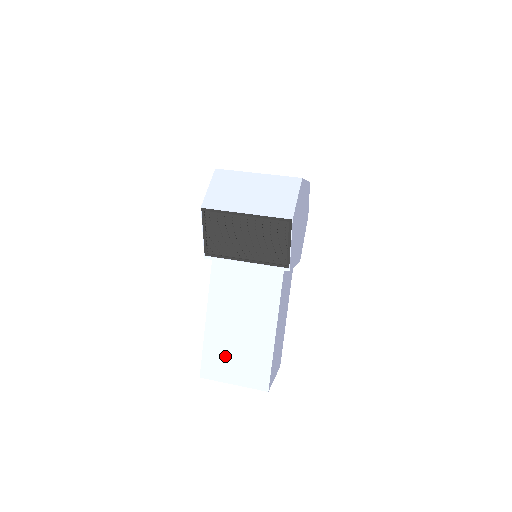
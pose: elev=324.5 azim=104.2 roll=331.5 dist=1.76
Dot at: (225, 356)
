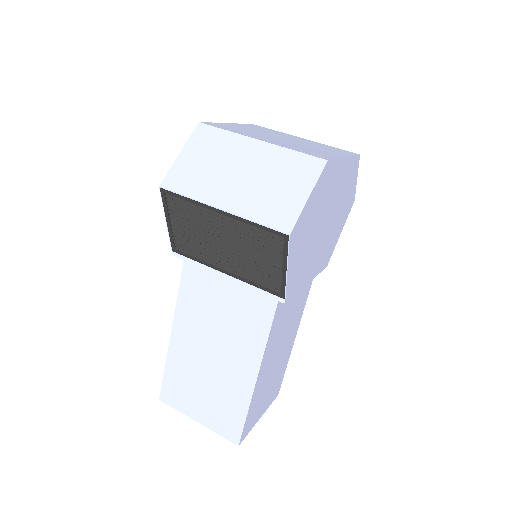
Dot at: (190, 385)
